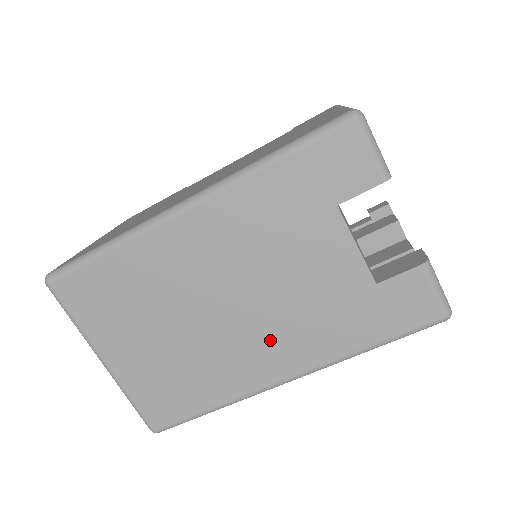
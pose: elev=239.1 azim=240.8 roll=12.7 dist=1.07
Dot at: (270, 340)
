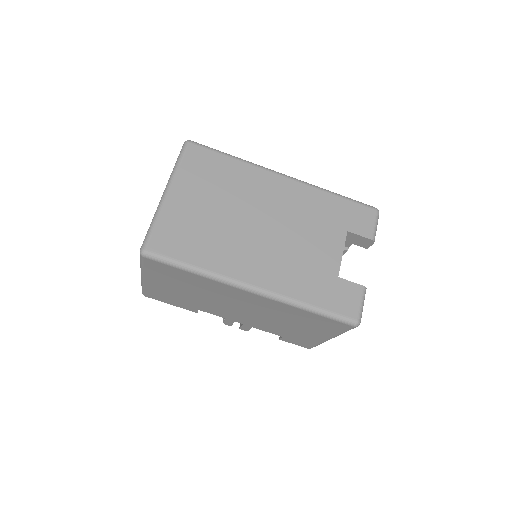
Dot at: (266, 259)
